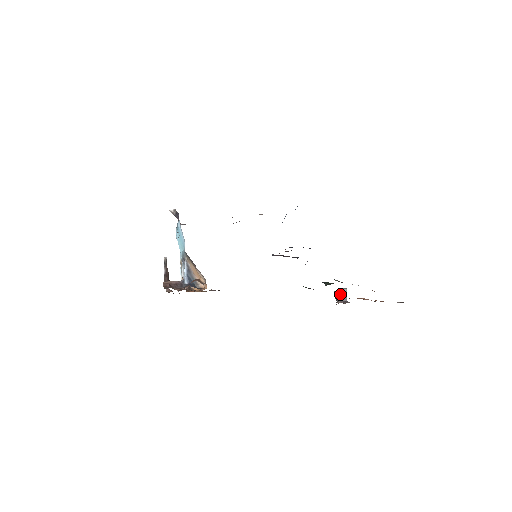
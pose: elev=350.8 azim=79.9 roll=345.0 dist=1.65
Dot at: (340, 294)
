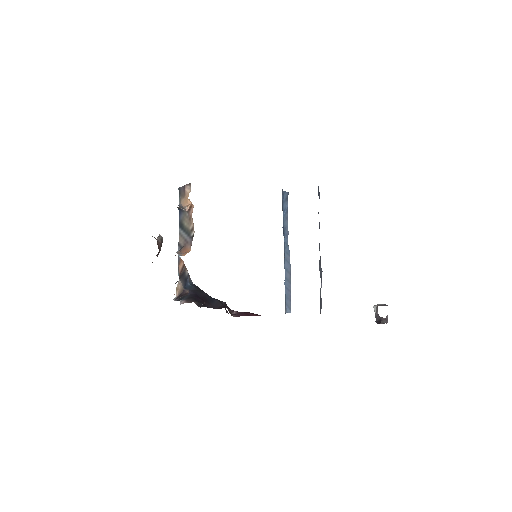
Dot at: (378, 305)
